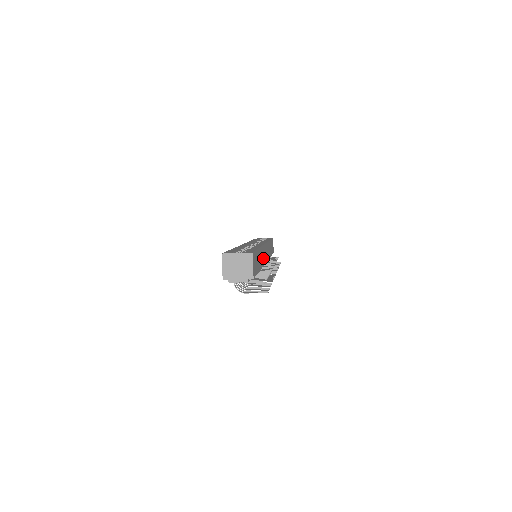
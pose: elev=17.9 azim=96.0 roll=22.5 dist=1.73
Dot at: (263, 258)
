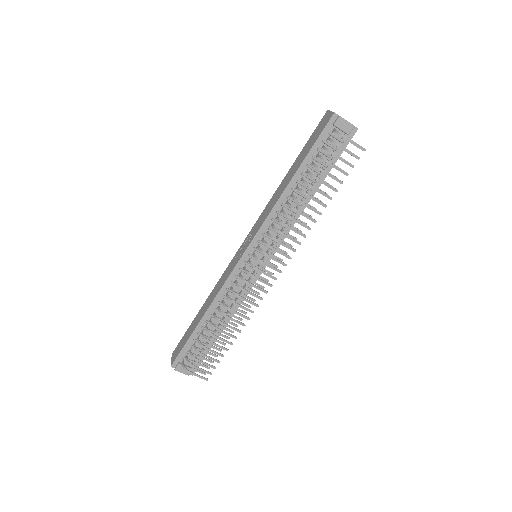
Dot at: occluded
